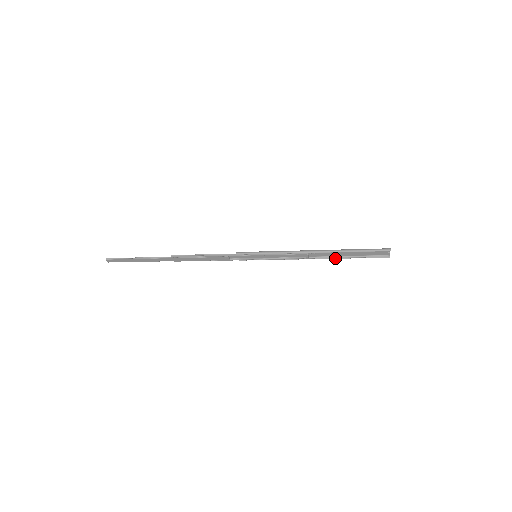
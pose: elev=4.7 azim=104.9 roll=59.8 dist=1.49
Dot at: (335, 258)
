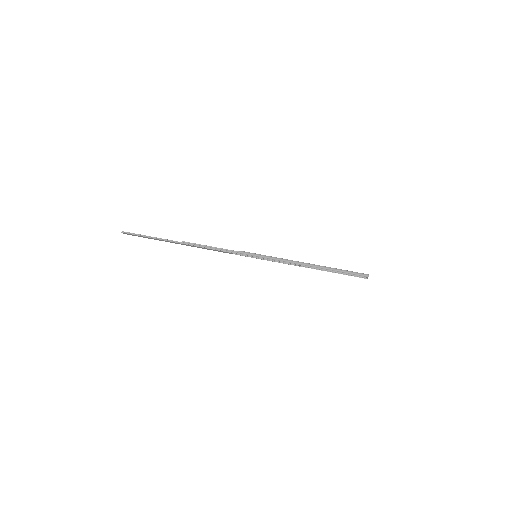
Dot at: (322, 270)
